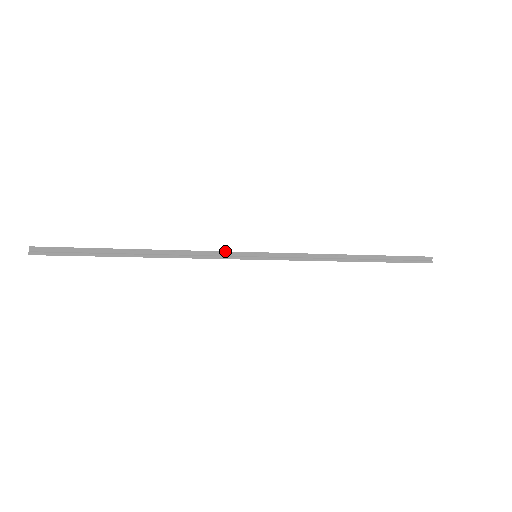
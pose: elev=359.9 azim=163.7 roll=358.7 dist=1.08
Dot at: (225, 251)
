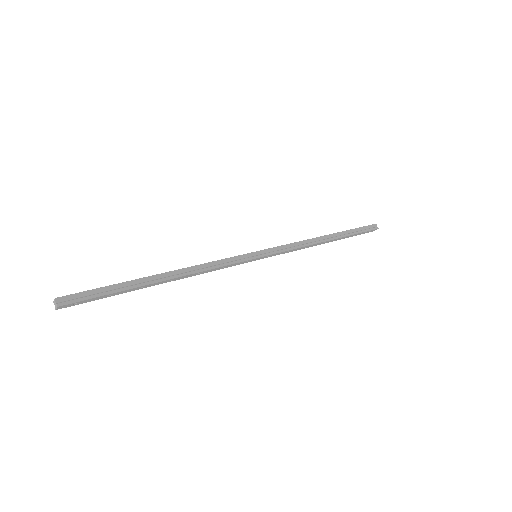
Dot at: (232, 257)
